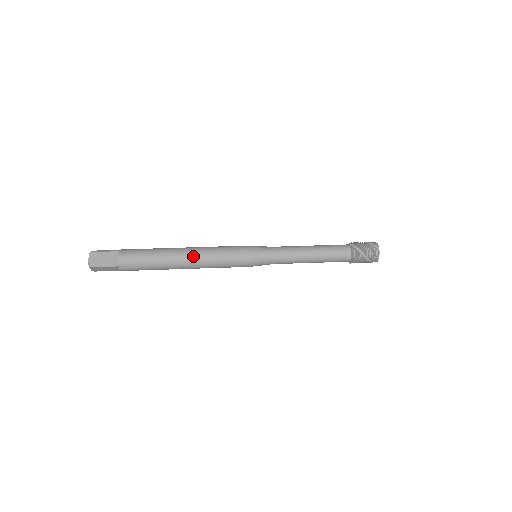
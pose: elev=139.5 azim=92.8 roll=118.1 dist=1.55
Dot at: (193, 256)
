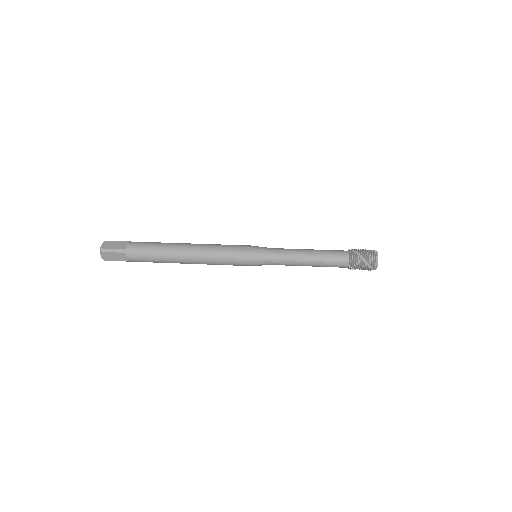
Dot at: (196, 248)
